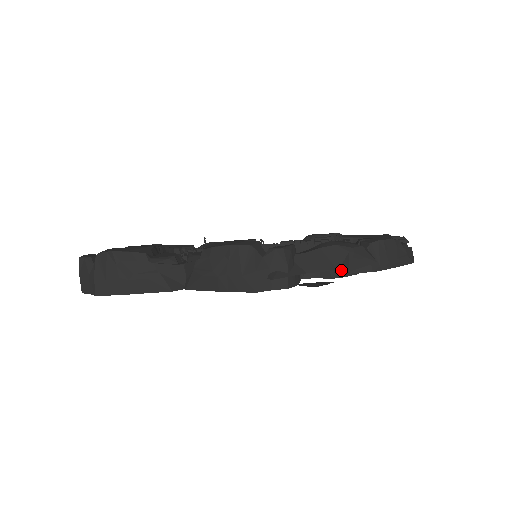
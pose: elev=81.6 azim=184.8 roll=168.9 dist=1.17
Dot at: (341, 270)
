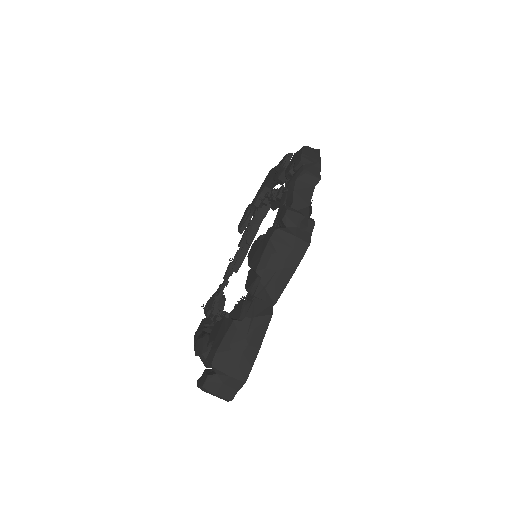
Dot at: occluded
